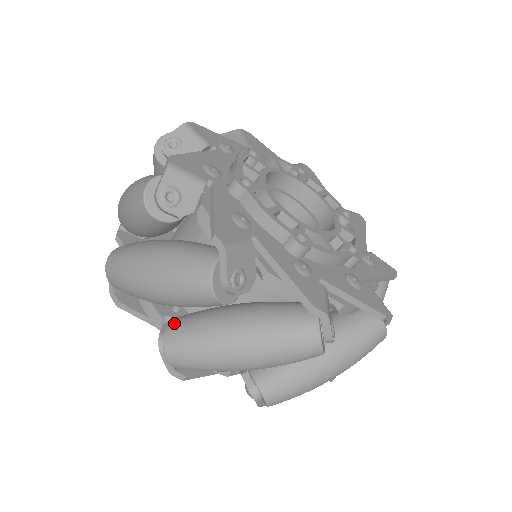
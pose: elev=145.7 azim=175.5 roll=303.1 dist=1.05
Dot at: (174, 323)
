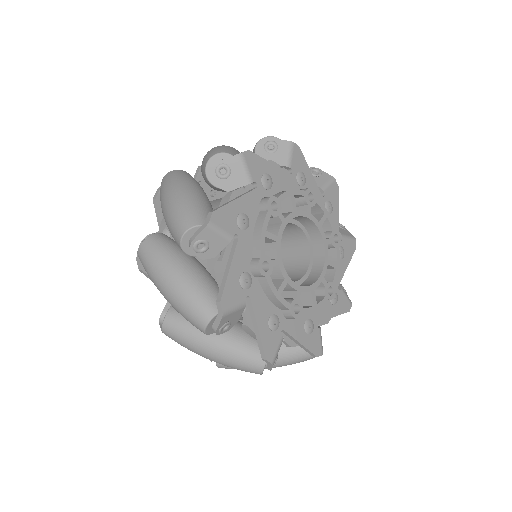
Dot at: (161, 236)
